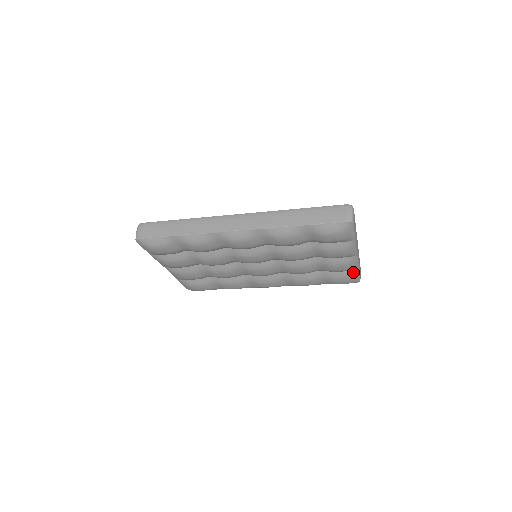
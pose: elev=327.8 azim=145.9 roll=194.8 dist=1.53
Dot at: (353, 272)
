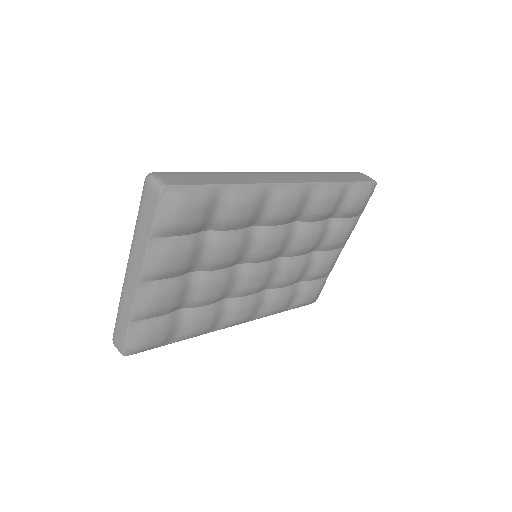
Dot at: (324, 280)
